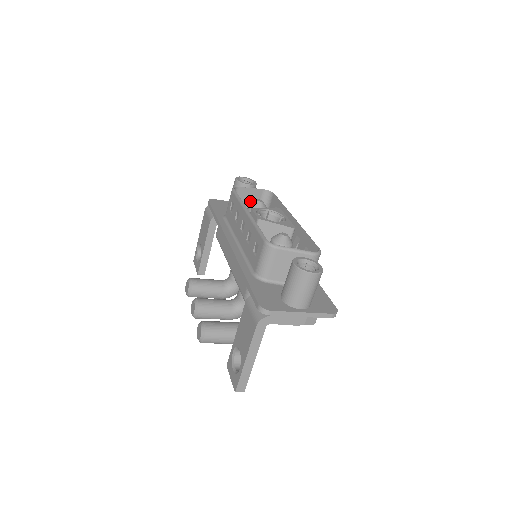
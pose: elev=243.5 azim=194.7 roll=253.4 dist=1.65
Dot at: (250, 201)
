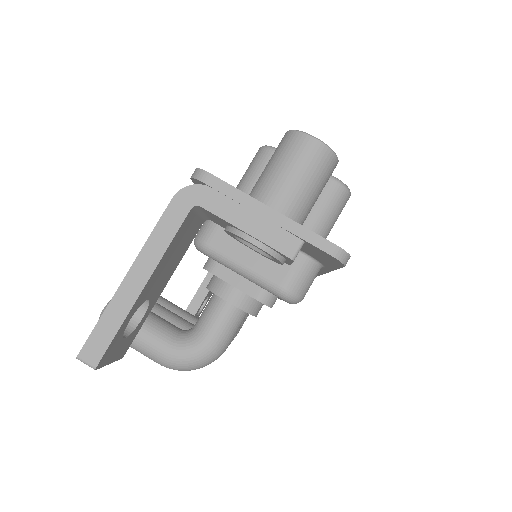
Dot at: occluded
